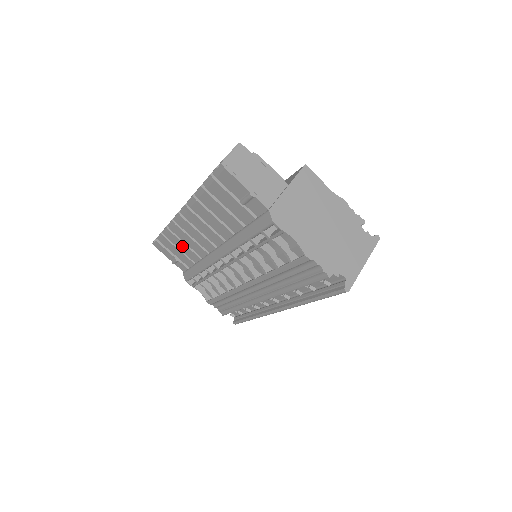
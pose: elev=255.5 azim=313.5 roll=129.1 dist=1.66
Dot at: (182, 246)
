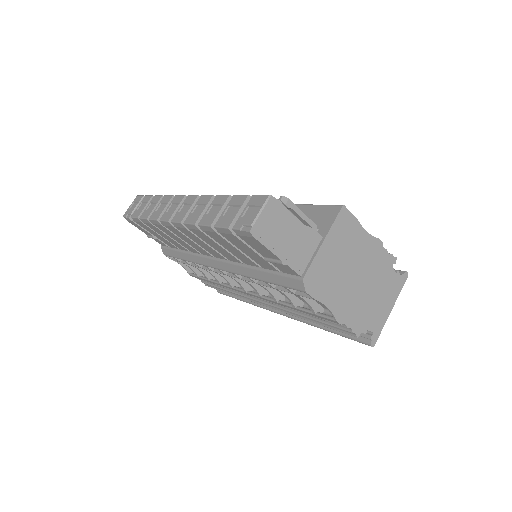
Dot at: (166, 236)
